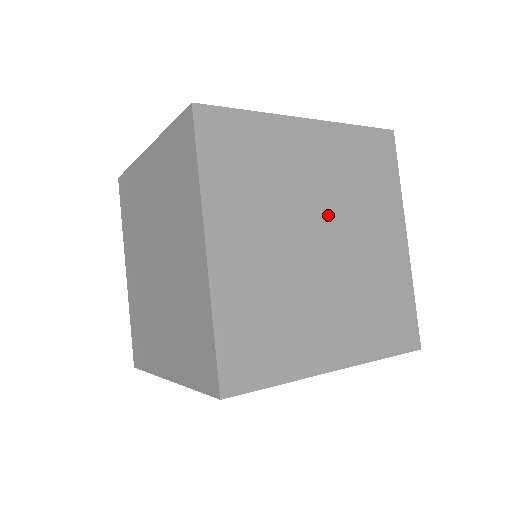
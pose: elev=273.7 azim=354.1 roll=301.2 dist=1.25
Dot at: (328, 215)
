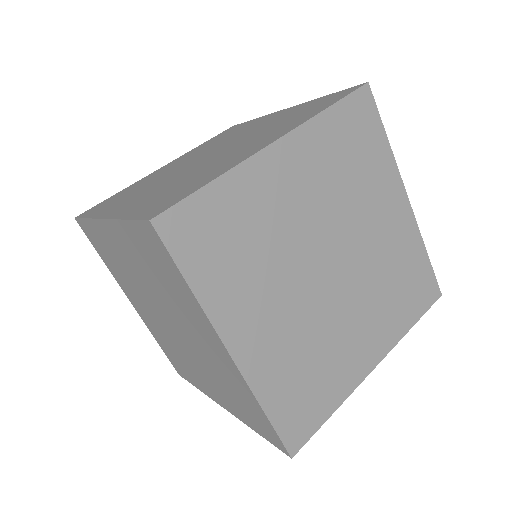
Dot at: (354, 261)
